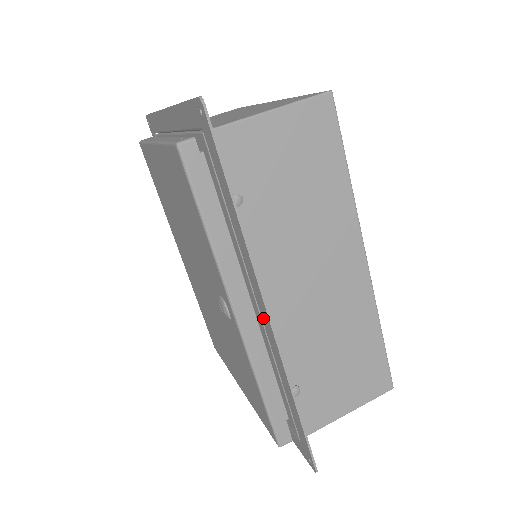
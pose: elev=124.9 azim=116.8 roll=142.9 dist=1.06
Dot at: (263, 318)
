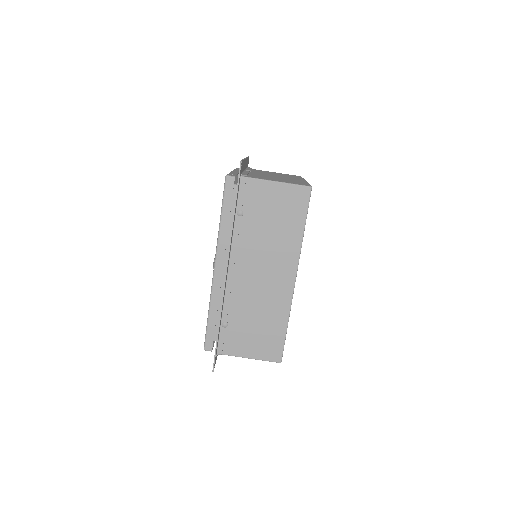
Dot at: occluded
